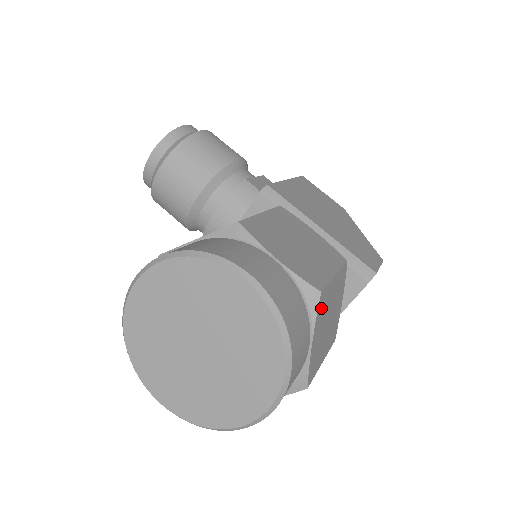
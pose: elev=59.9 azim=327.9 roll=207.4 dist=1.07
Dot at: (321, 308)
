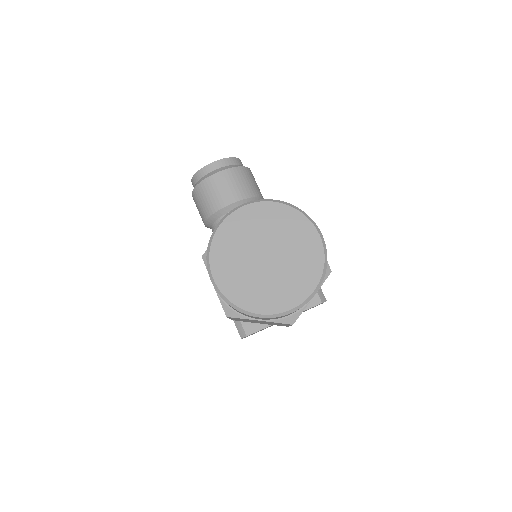
Dot at: occluded
